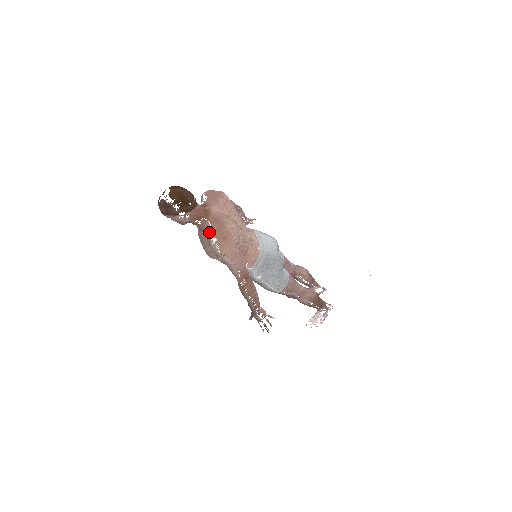
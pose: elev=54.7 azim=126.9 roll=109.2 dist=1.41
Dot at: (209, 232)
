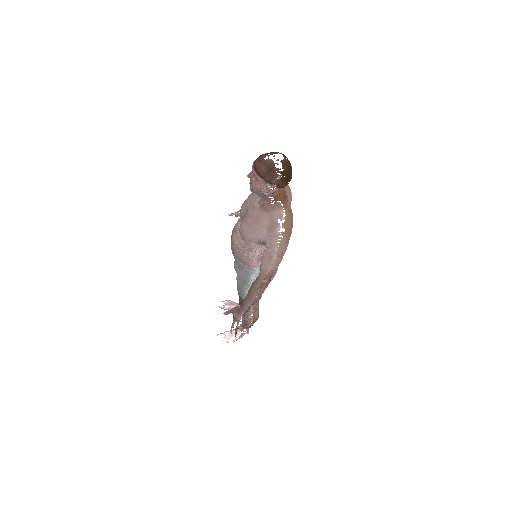
Dot at: (278, 218)
